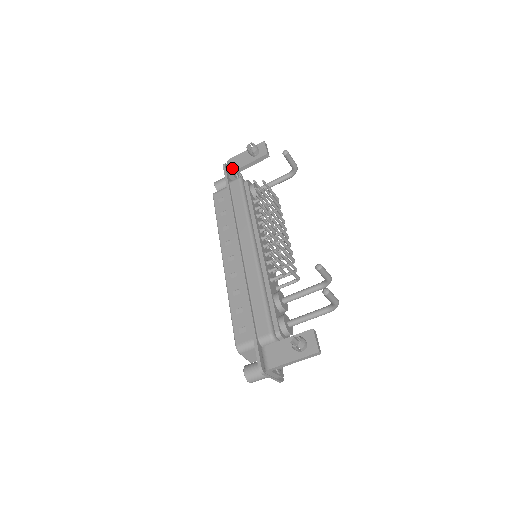
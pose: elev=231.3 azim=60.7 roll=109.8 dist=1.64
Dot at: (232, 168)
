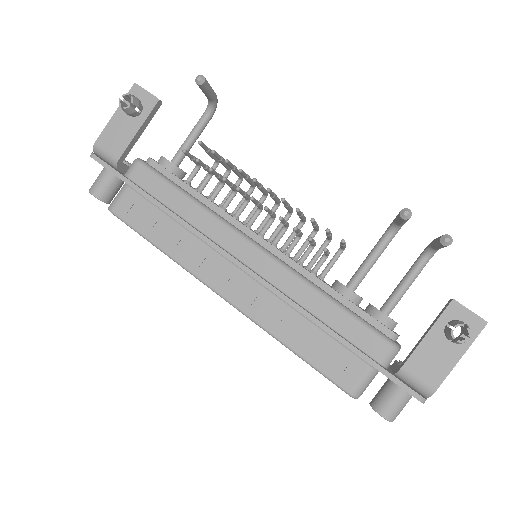
Dot at: (114, 153)
